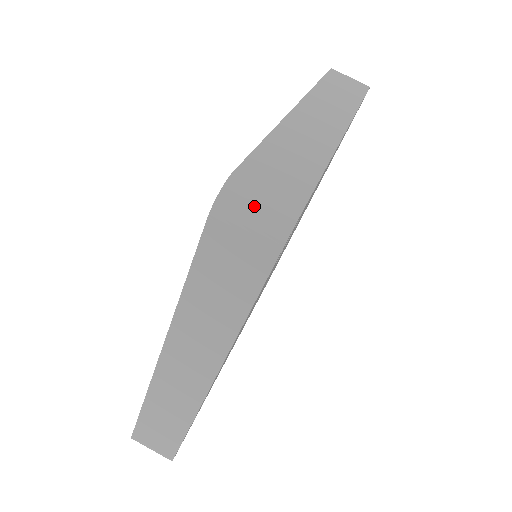
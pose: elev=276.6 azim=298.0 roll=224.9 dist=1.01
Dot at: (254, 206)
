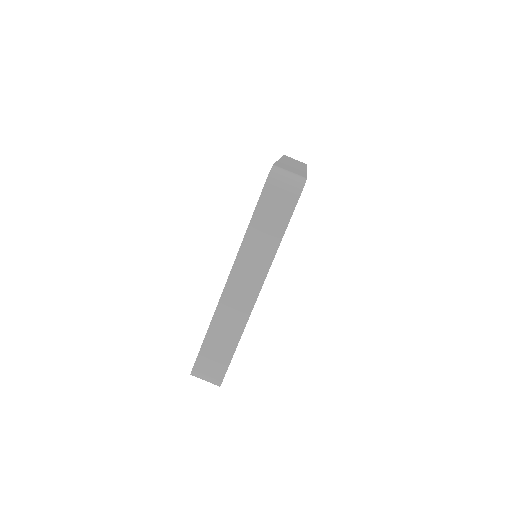
Dot at: (286, 176)
